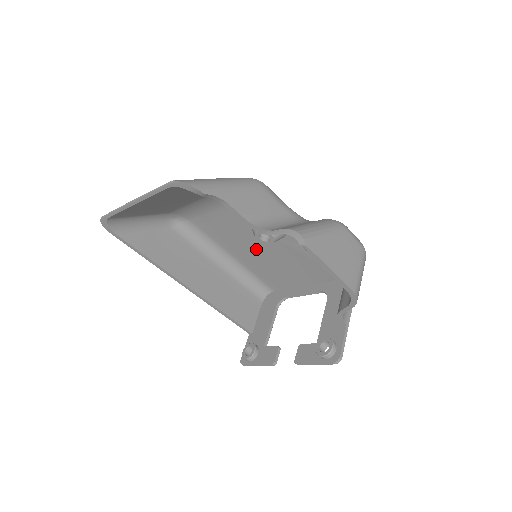
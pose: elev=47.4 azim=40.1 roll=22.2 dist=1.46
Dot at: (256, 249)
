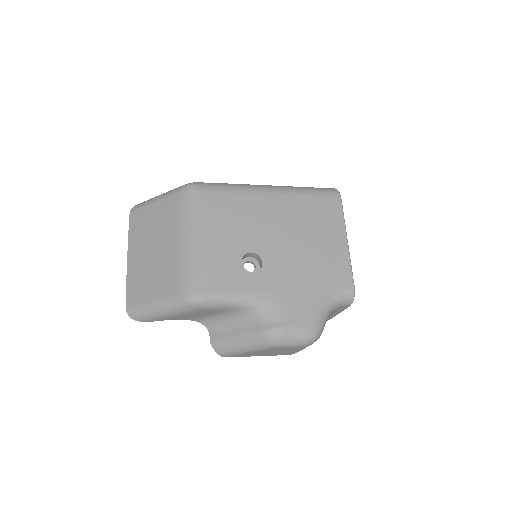
Dot at: (271, 229)
